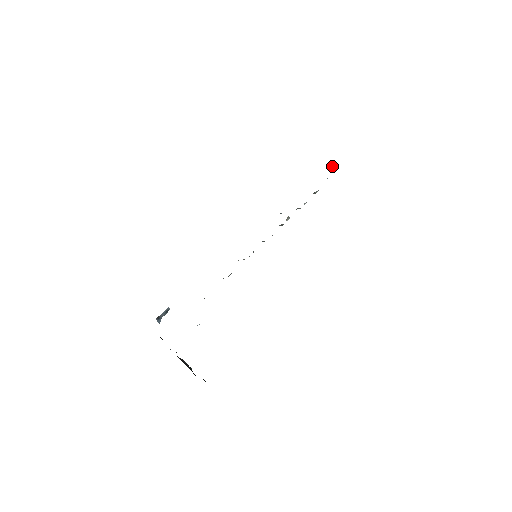
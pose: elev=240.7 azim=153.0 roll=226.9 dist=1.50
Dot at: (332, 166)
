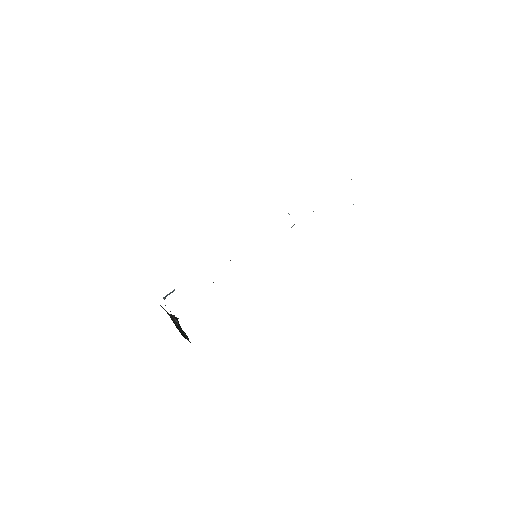
Dot at: (351, 179)
